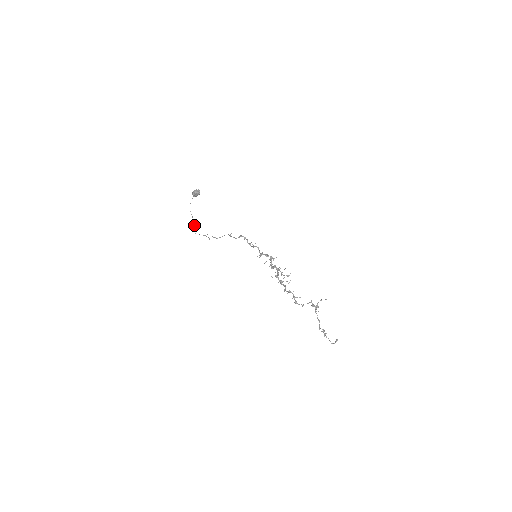
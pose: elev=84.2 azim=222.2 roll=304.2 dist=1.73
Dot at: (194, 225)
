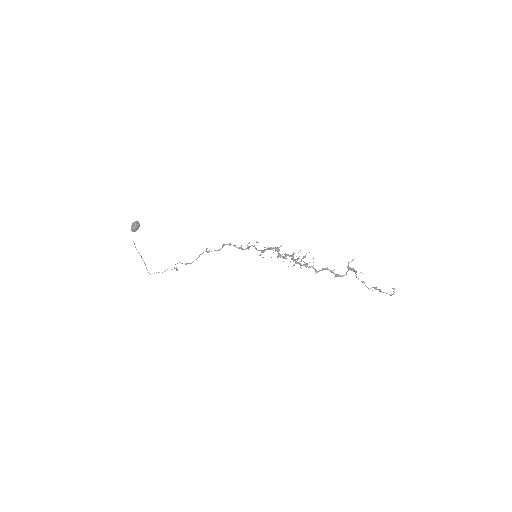
Dot at: occluded
